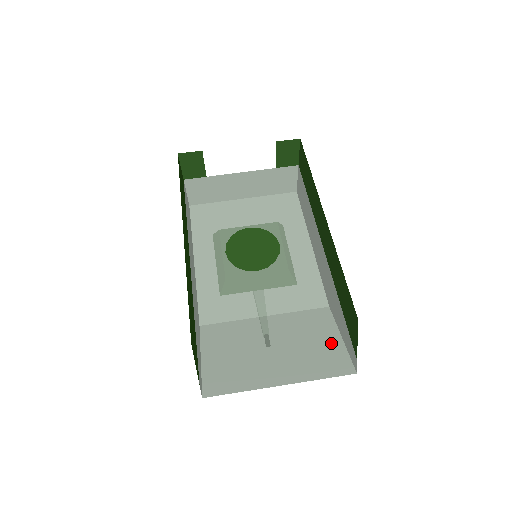
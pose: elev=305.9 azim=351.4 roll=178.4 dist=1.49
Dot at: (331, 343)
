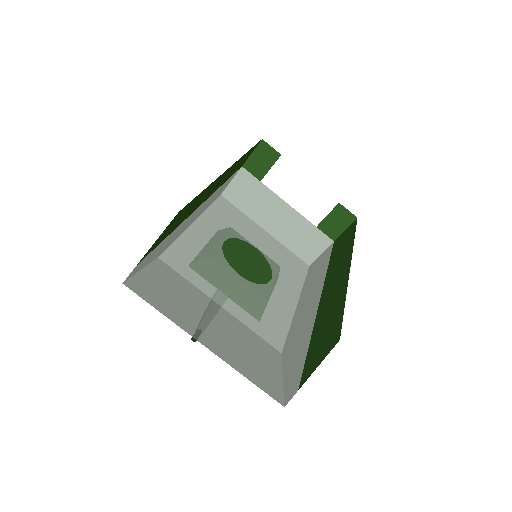
Dot at: (271, 370)
